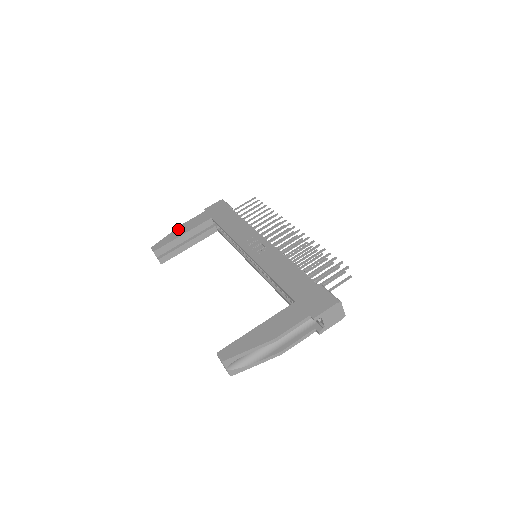
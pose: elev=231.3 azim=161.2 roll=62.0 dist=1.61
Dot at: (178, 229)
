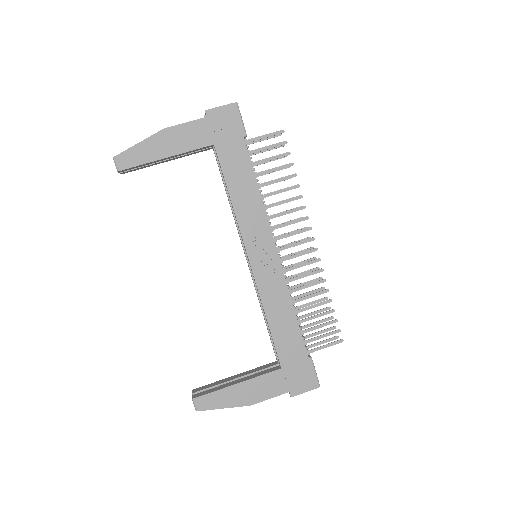
Dot at: (159, 138)
